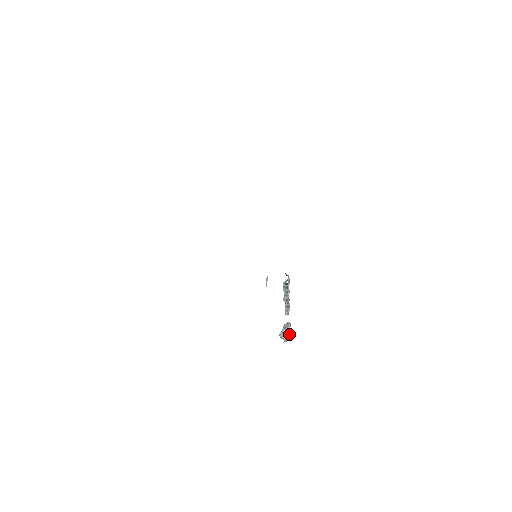
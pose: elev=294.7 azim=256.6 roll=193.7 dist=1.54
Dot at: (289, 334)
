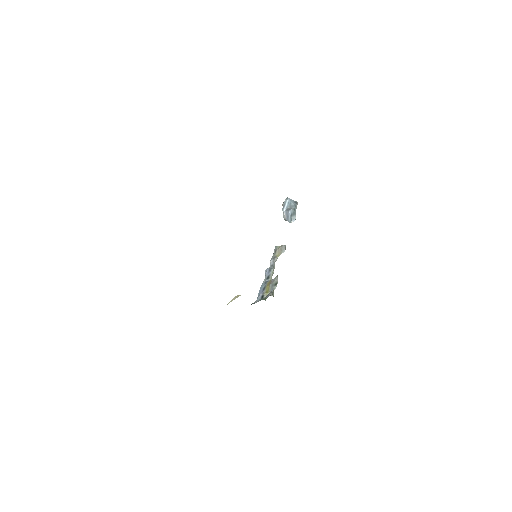
Dot at: occluded
